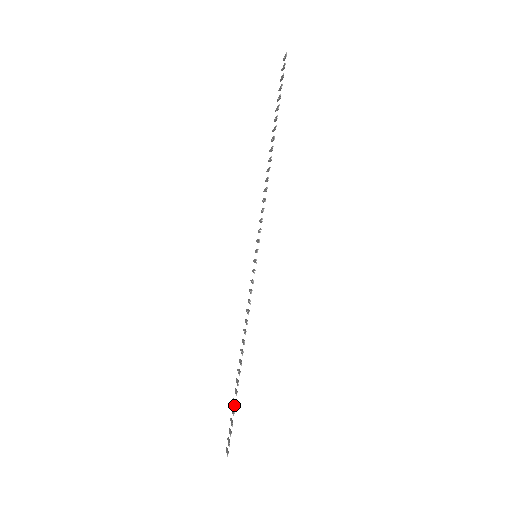
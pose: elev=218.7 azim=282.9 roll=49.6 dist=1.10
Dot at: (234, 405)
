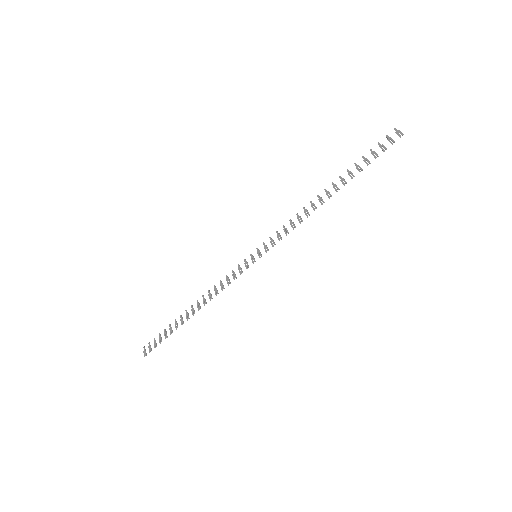
Dot at: (170, 333)
